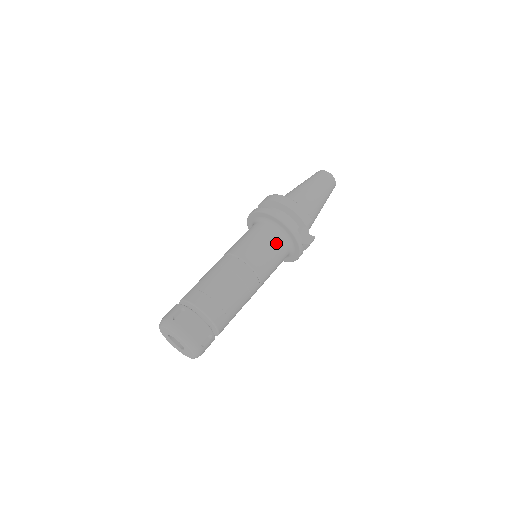
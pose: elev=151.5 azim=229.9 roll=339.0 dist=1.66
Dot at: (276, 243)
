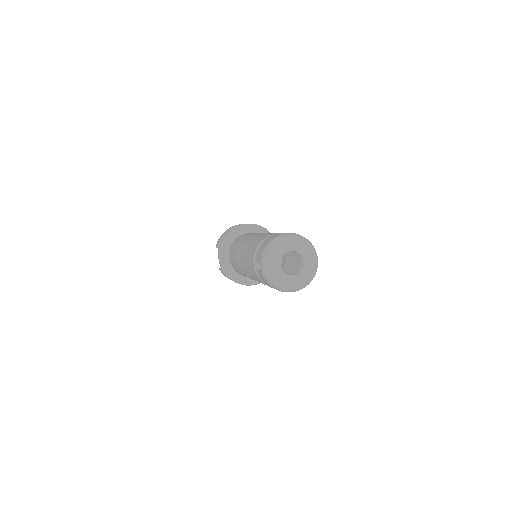
Dot at: occluded
